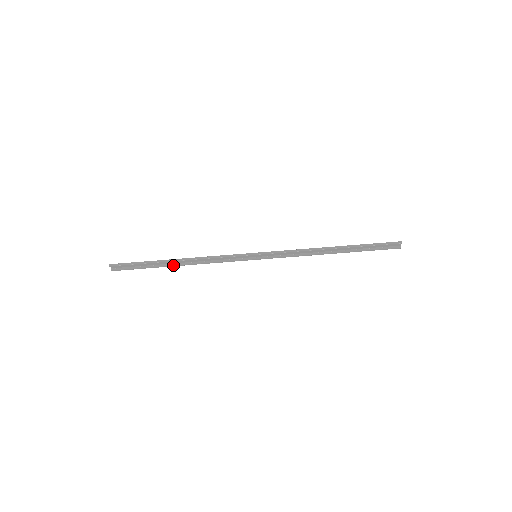
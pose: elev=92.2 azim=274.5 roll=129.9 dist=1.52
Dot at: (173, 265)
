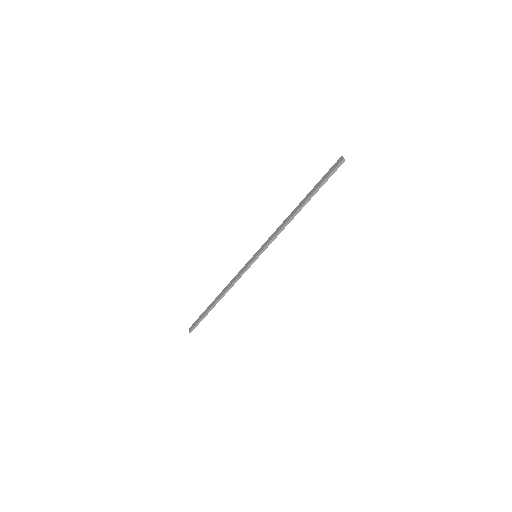
Dot at: occluded
